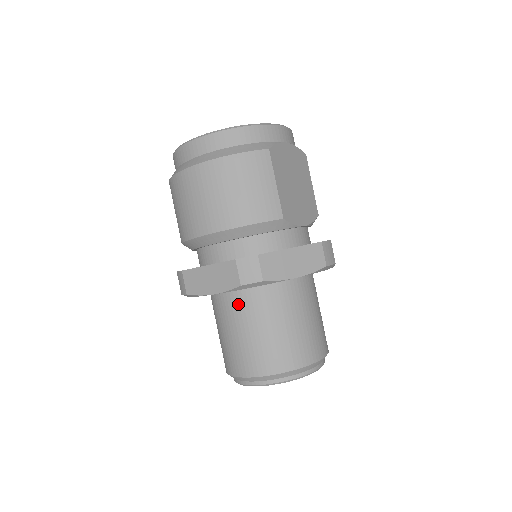
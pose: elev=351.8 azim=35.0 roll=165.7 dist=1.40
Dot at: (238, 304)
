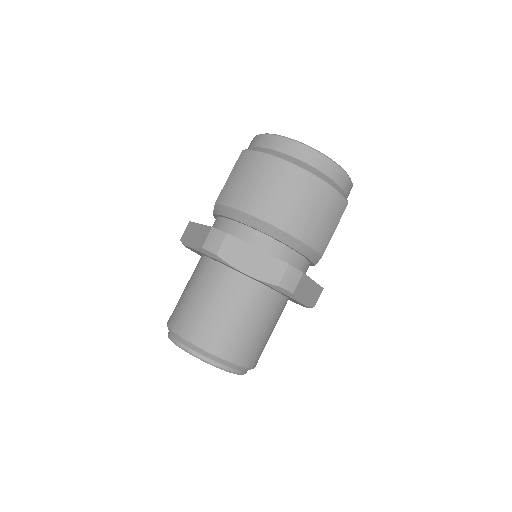
Dot at: (245, 291)
